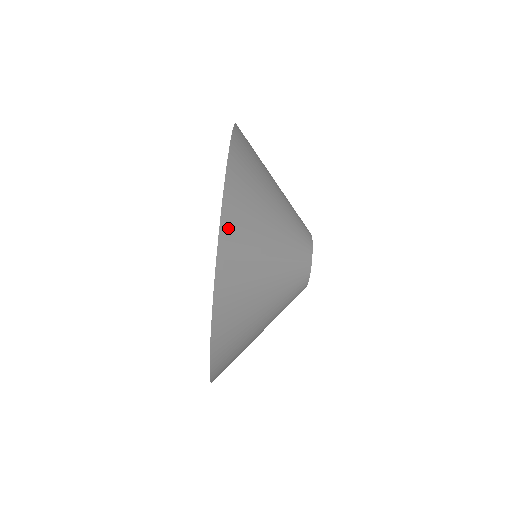
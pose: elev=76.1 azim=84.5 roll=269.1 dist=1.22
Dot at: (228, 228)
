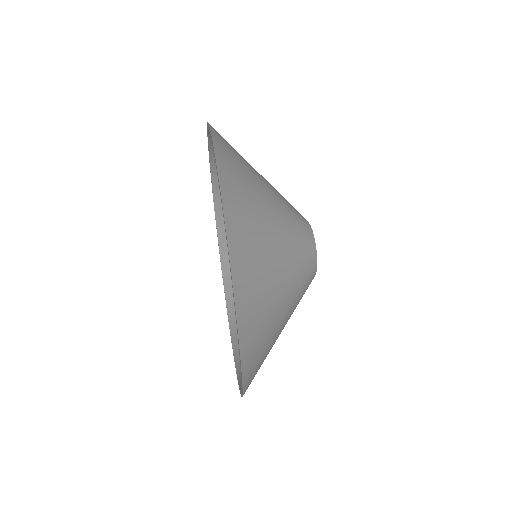
Dot at: occluded
